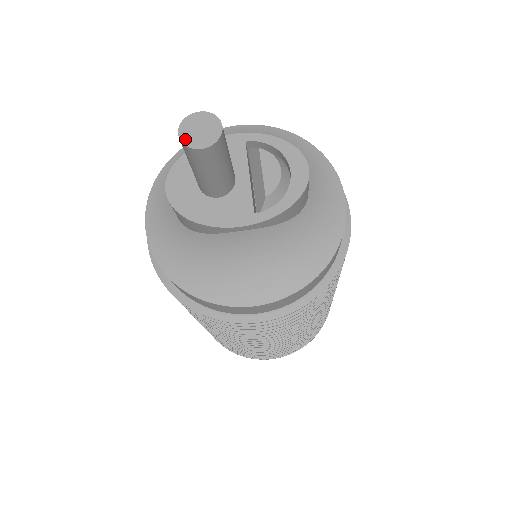
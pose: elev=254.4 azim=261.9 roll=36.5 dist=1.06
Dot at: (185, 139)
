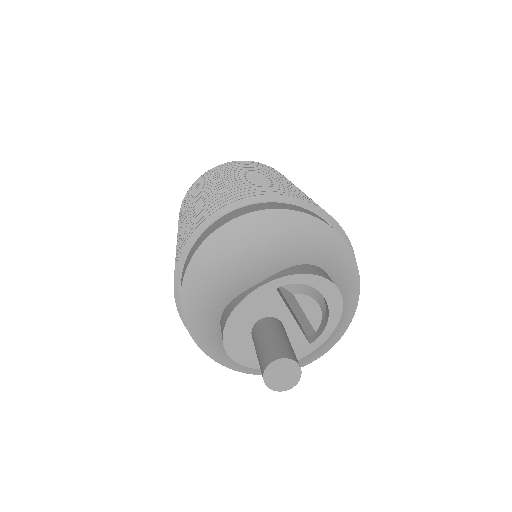
Dot at: (274, 387)
